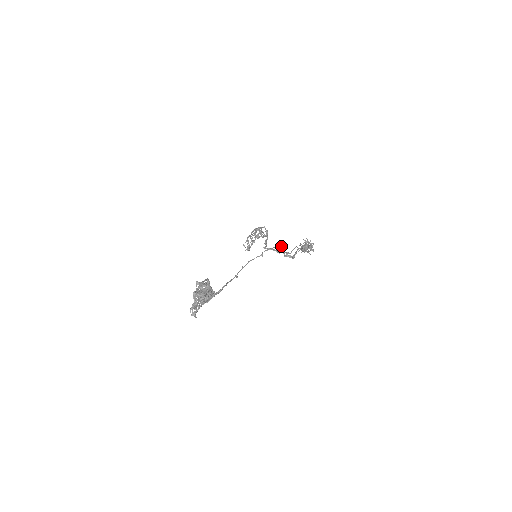
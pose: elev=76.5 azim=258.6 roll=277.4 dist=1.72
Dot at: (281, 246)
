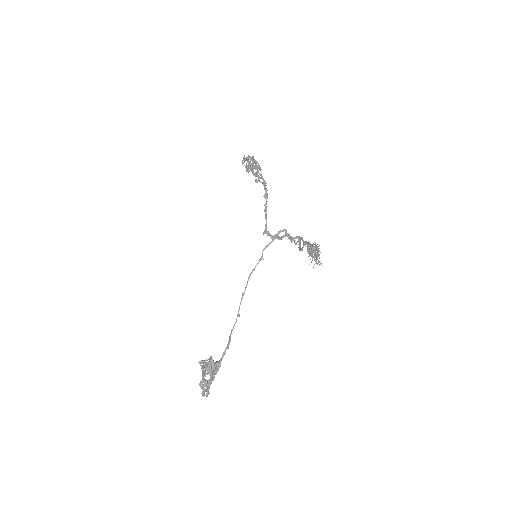
Dot at: (284, 229)
